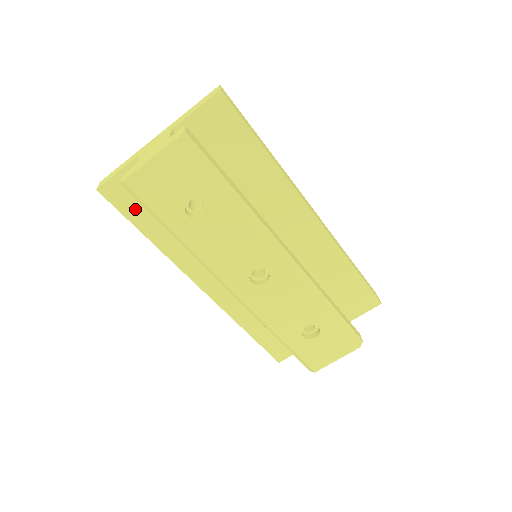
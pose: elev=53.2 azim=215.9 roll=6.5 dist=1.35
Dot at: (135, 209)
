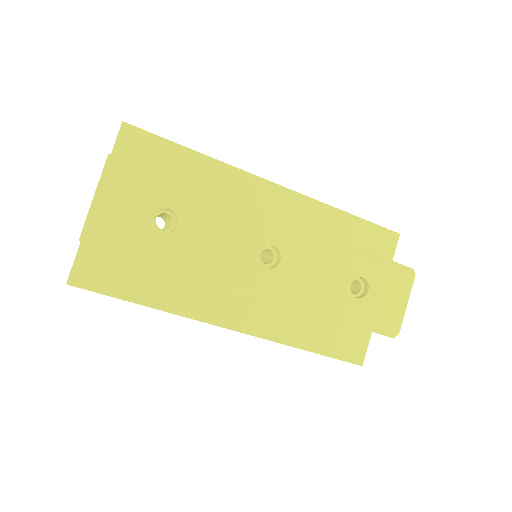
Dot at: (115, 281)
